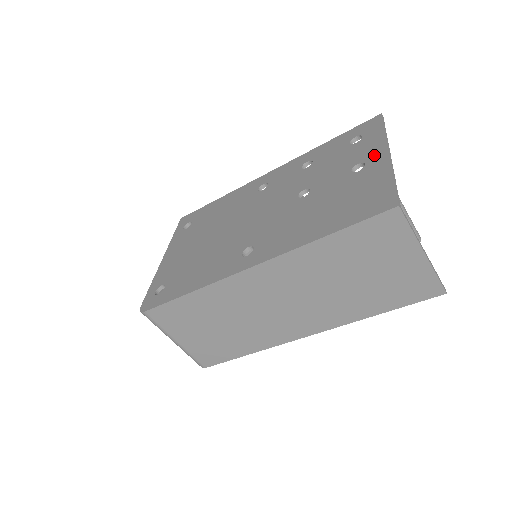
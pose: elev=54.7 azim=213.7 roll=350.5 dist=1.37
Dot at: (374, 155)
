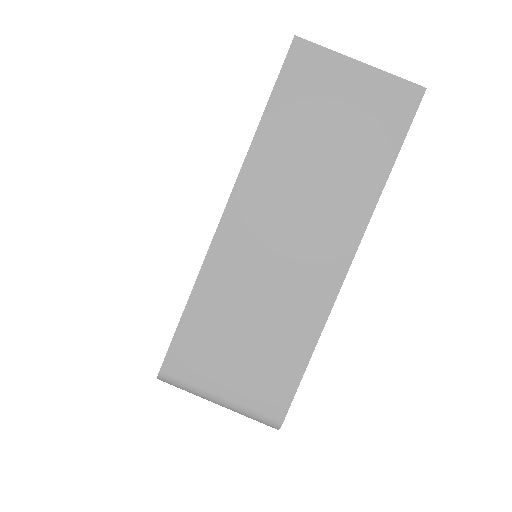
Dot at: occluded
